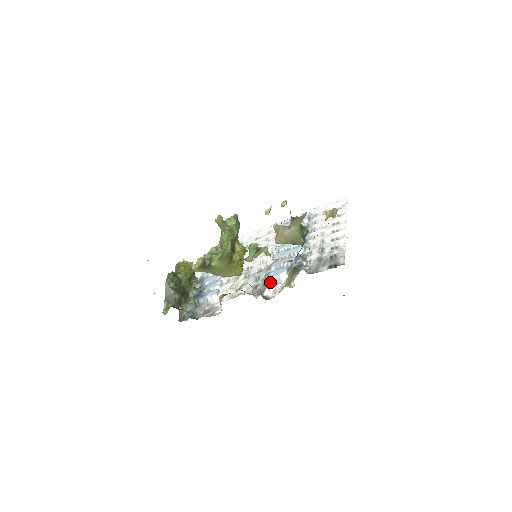
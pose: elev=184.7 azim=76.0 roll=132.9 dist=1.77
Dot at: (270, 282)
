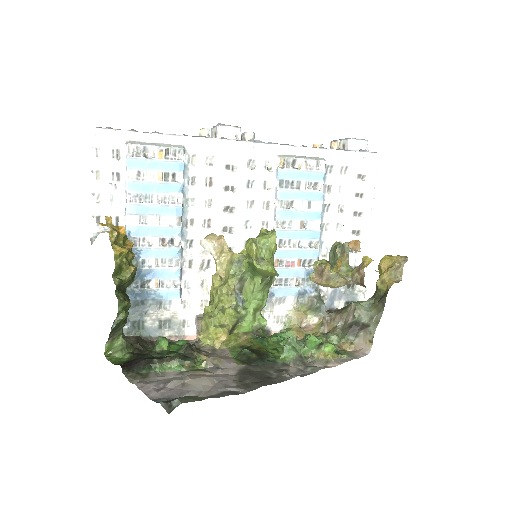
Dot at: (271, 303)
